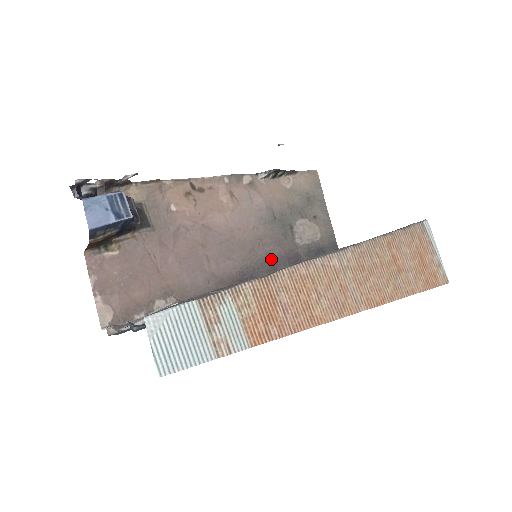
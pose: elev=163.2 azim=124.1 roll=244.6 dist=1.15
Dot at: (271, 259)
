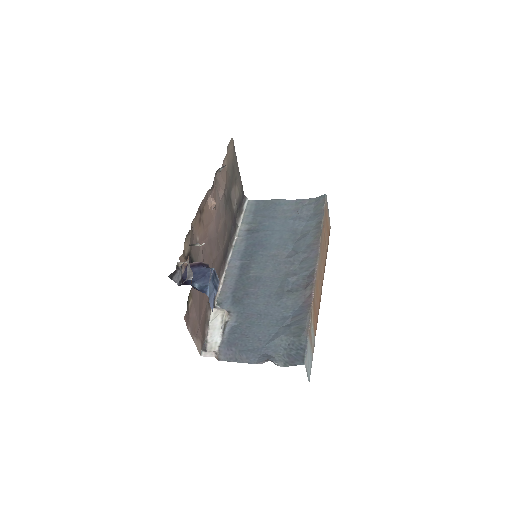
Dot at: (229, 233)
